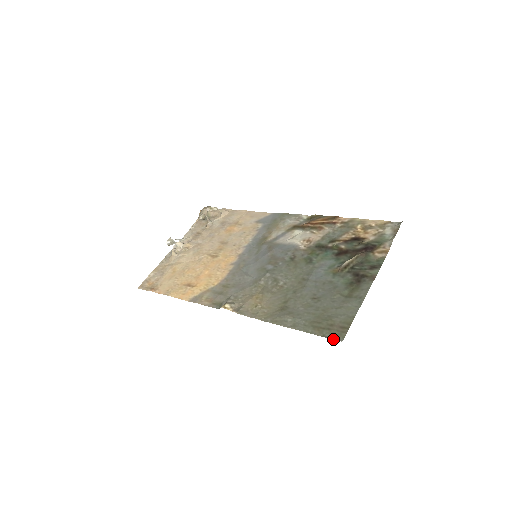
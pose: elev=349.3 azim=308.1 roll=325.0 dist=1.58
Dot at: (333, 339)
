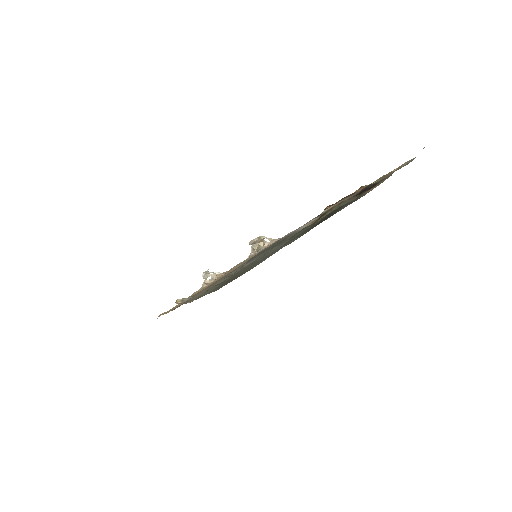
Dot at: occluded
